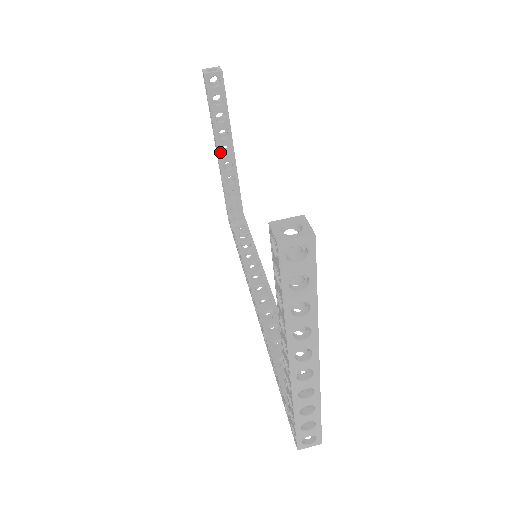
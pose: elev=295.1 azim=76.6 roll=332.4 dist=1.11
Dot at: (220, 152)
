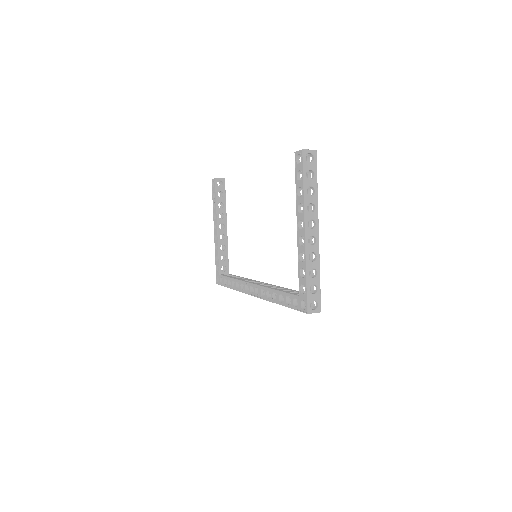
Dot at: occluded
